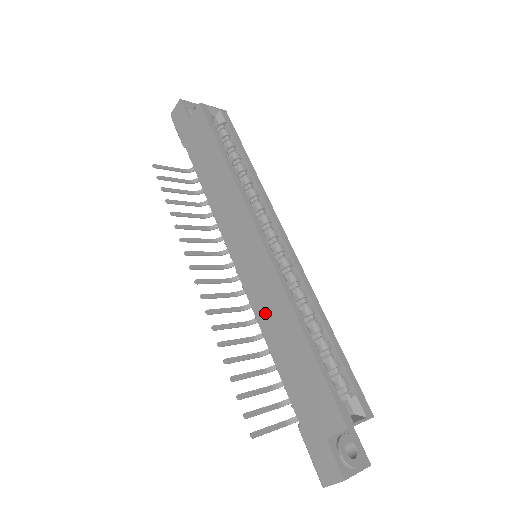
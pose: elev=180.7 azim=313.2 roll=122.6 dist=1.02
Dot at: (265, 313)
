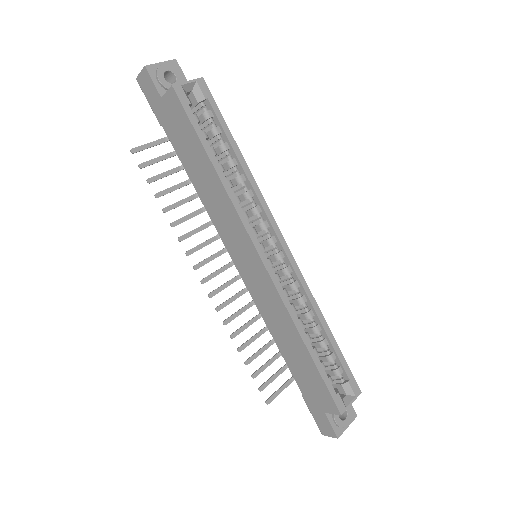
Dot at: (270, 317)
